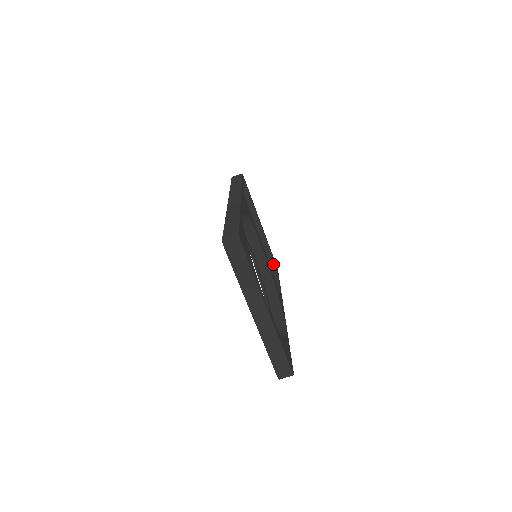
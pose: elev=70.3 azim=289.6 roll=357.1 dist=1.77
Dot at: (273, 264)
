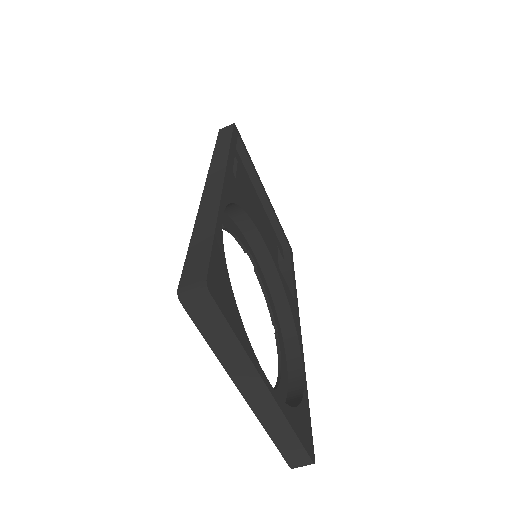
Dot at: (285, 245)
